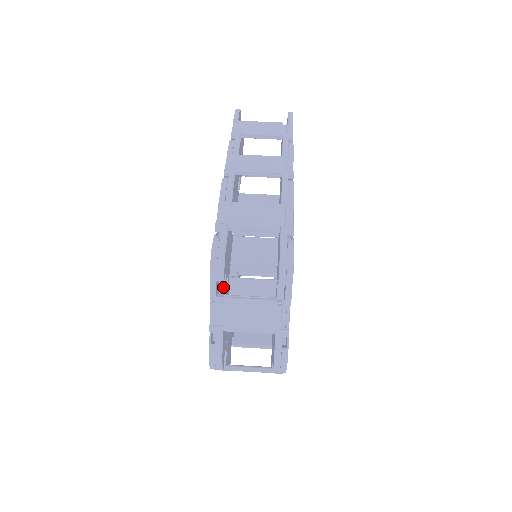
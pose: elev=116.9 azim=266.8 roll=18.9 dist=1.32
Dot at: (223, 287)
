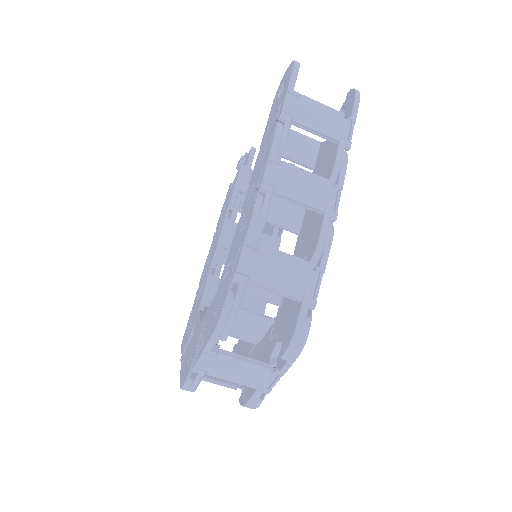
Dot at: occluded
